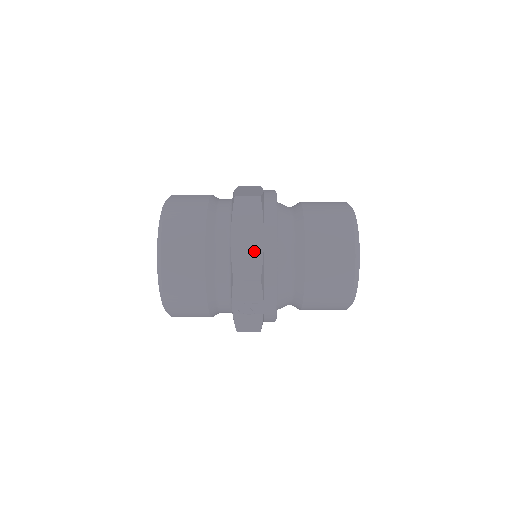
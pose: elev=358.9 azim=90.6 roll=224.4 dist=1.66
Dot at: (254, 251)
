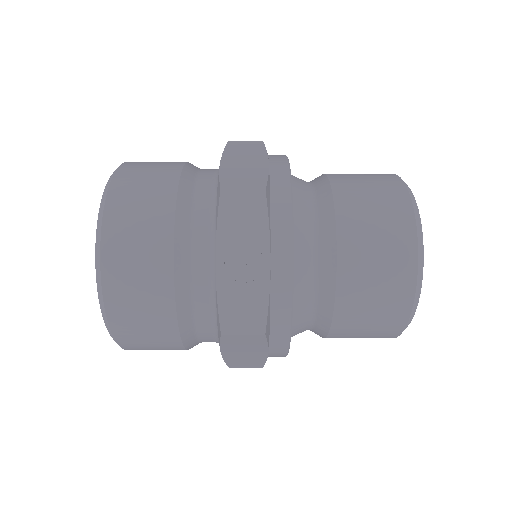
Dot at: (254, 171)
